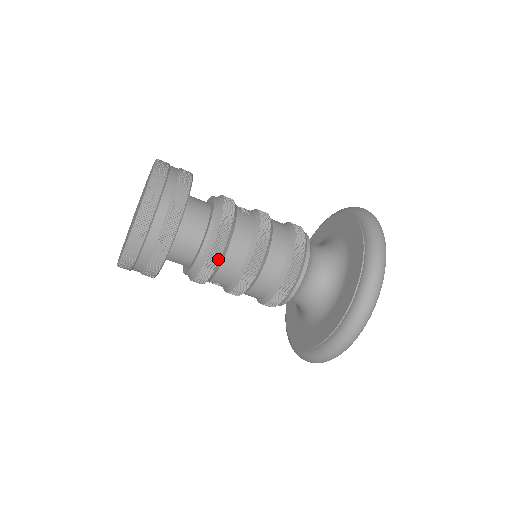
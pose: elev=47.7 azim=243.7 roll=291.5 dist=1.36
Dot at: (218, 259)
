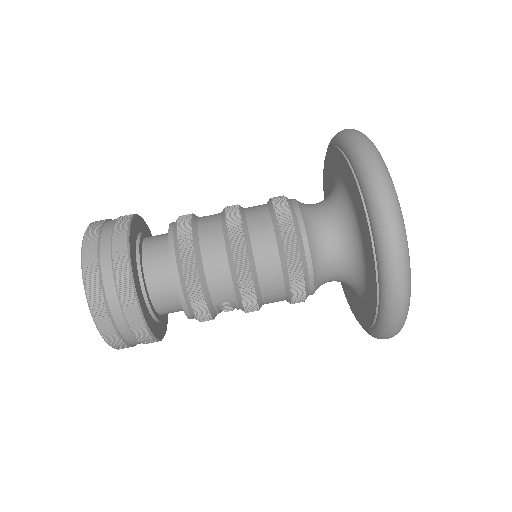
Dot at: (194, 264)
